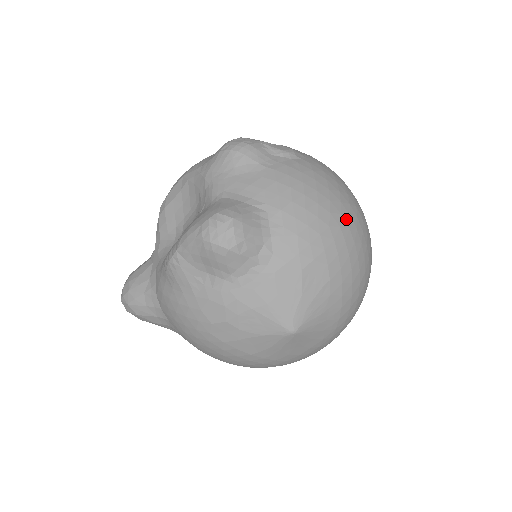
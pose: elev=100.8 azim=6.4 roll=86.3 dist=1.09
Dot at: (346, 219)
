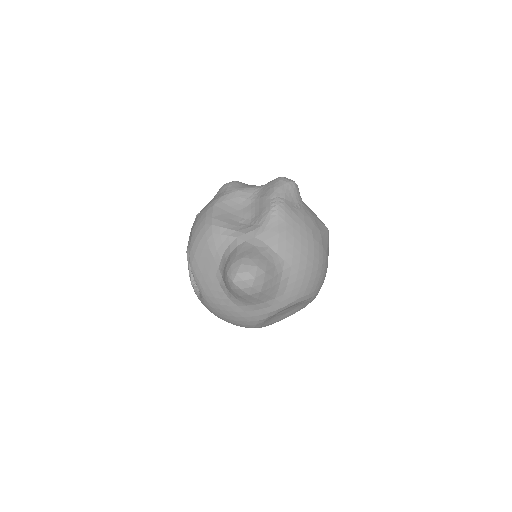
Dot at: occluded
